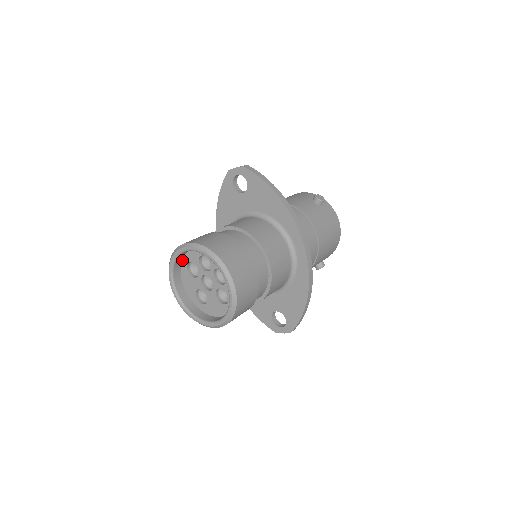
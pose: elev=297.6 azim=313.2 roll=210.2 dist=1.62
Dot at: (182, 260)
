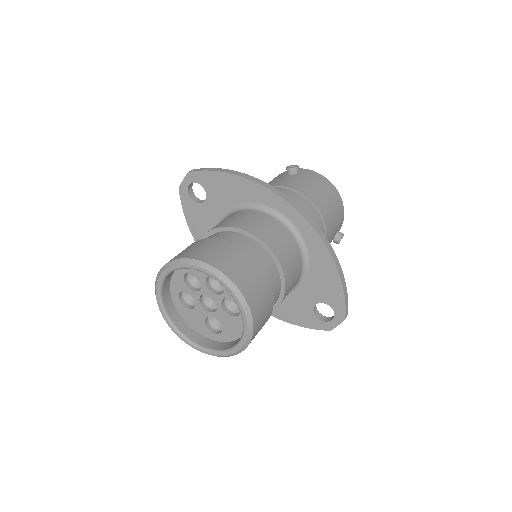
Dot at: (171, 297)
